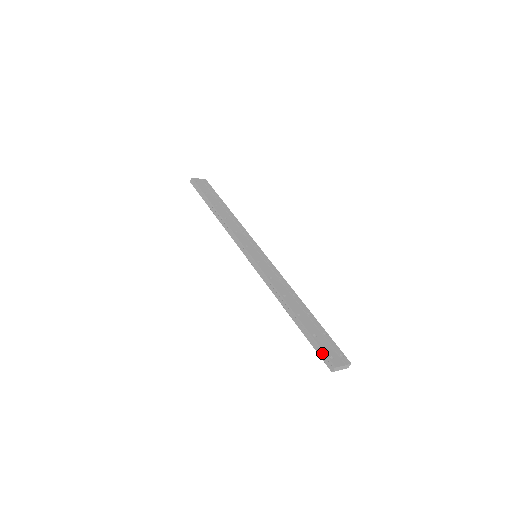
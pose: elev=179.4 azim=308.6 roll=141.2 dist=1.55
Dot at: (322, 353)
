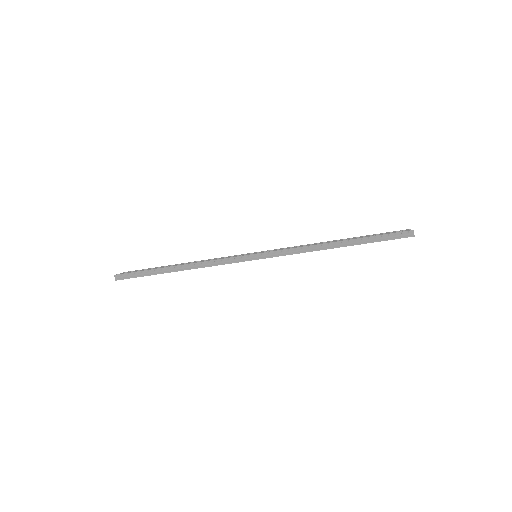
Dot at: (394, 235)
